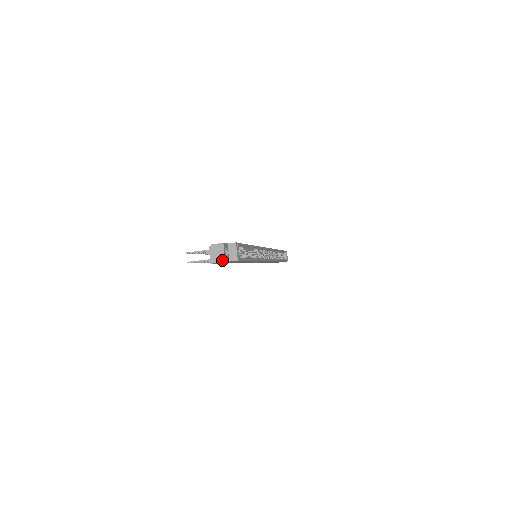
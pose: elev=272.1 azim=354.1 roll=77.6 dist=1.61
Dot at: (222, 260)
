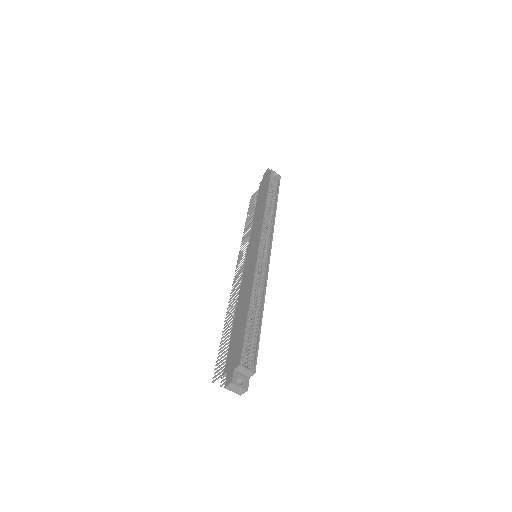
Dot at: (244, 391)
